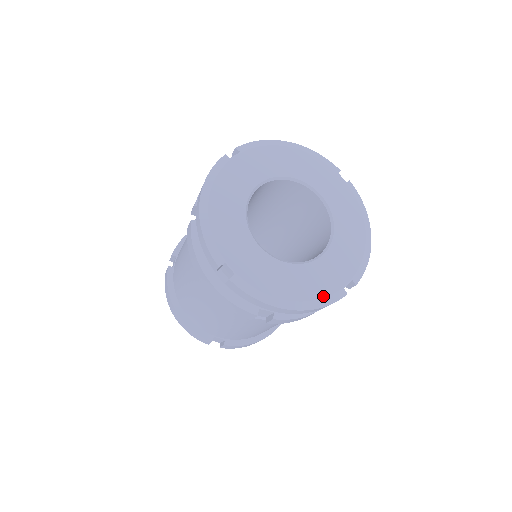
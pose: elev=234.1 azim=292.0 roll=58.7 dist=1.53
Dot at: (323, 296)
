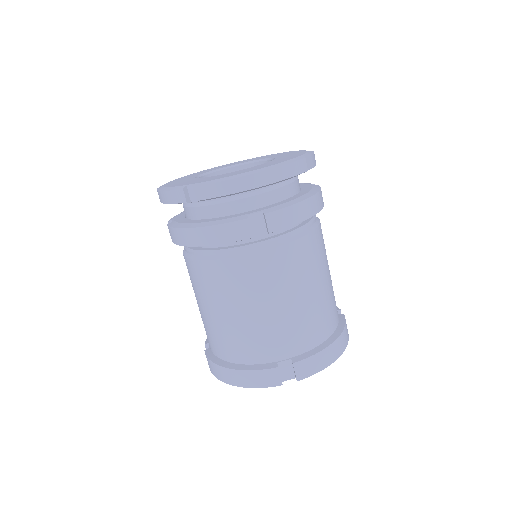
Dot at: (282, 162)
